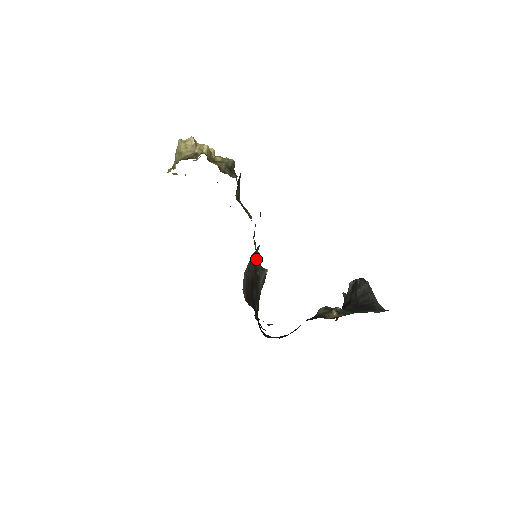
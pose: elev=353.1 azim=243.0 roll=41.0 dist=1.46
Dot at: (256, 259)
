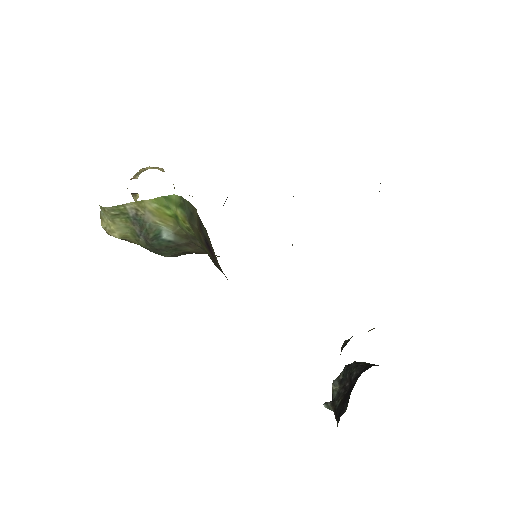
Dot at: occluded
